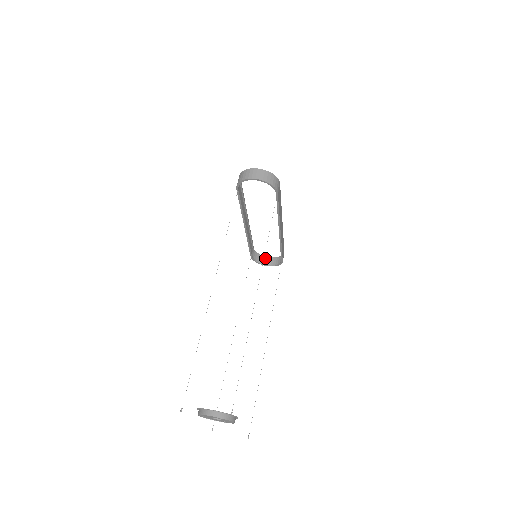
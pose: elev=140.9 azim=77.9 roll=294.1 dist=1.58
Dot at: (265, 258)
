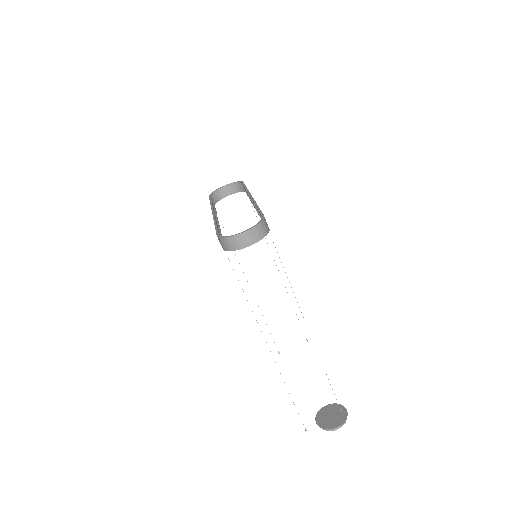
Dot at: (221, 189)
